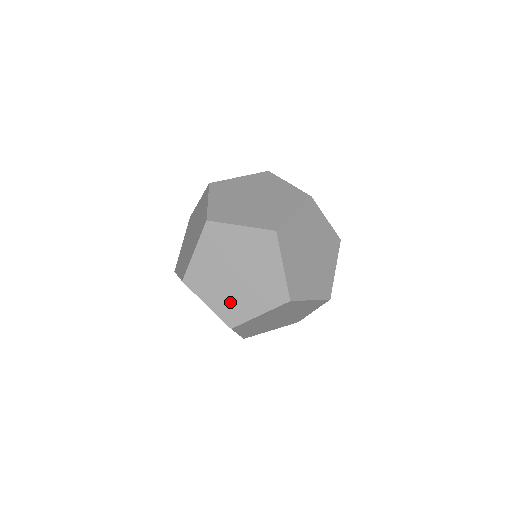
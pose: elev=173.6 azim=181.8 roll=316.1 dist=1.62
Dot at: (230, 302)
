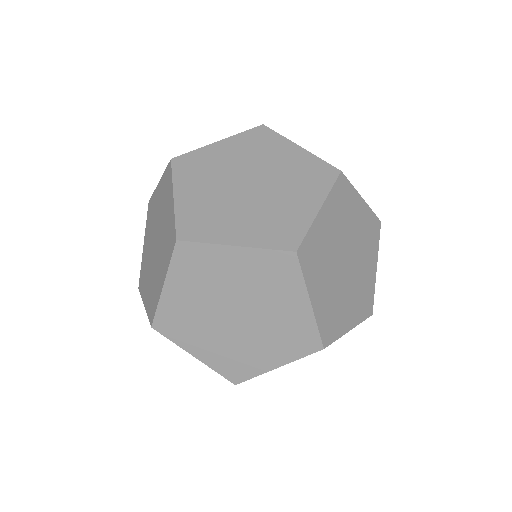
Dot at: (230, 352)
